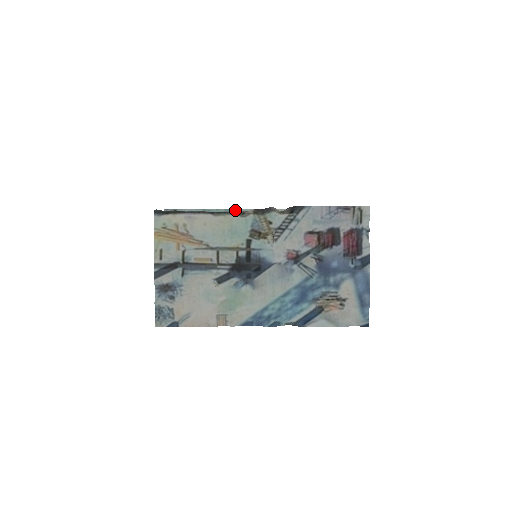
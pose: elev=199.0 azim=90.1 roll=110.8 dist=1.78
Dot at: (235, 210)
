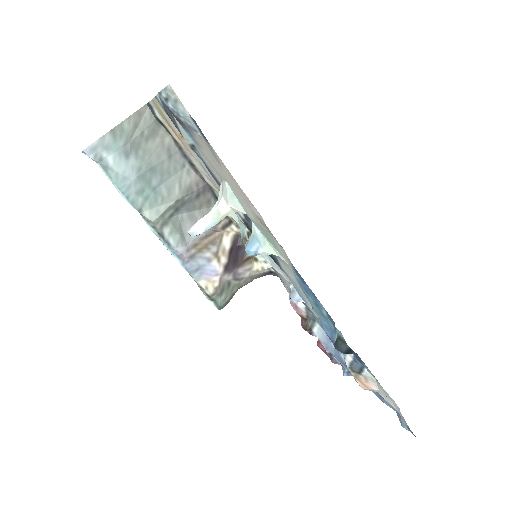
Dot at: (167, 248)
